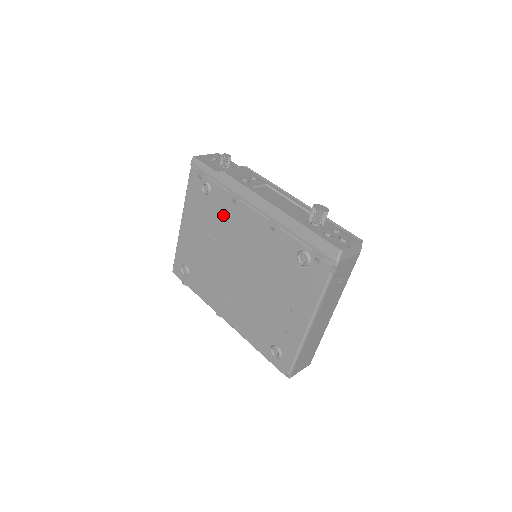
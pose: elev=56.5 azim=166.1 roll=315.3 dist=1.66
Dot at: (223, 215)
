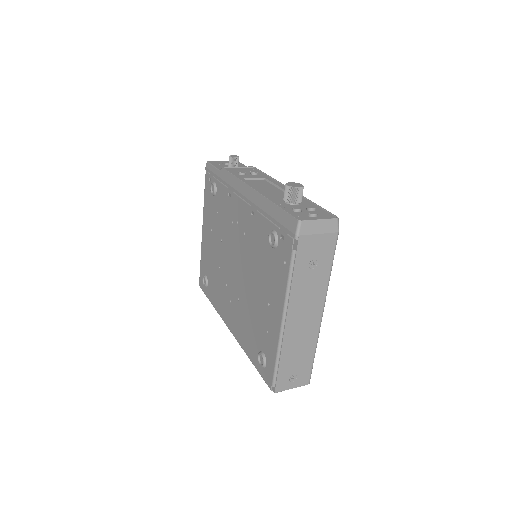
Dot at: (224, 212)
